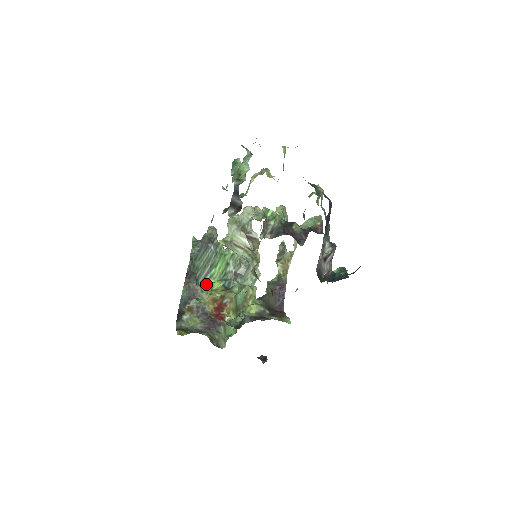
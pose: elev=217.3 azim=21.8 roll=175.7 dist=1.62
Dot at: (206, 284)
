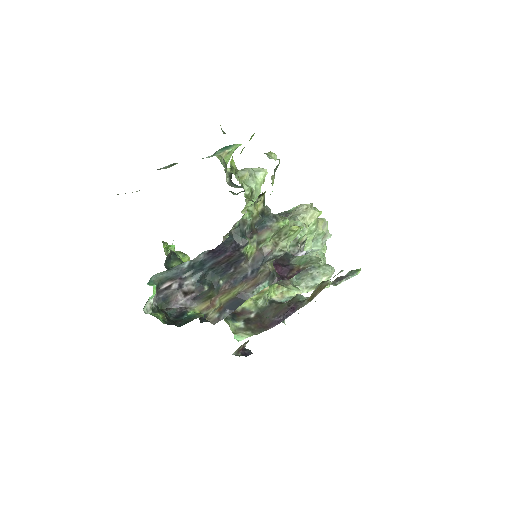
Dot at: occluded
